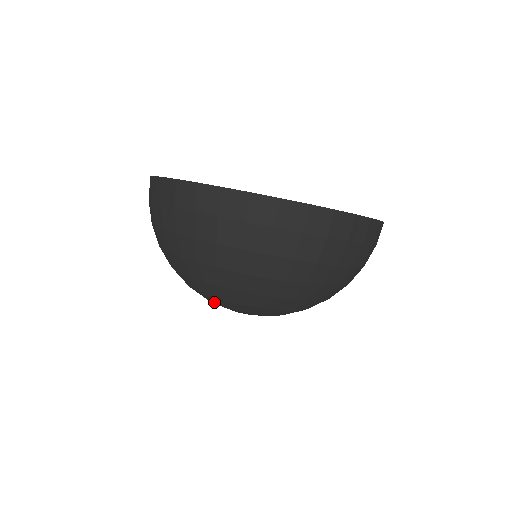
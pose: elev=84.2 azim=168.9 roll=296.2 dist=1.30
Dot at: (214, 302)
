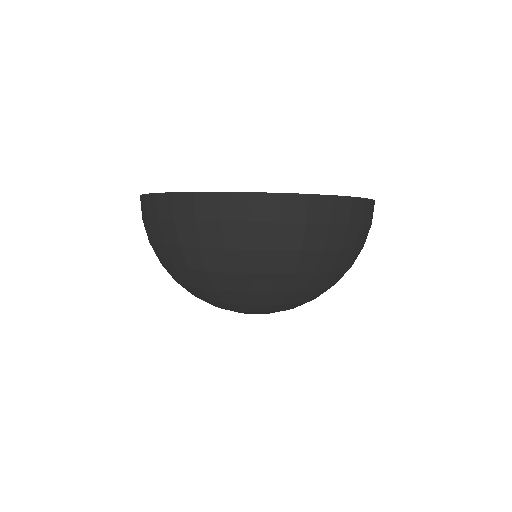
Dot at: (225, 308)
